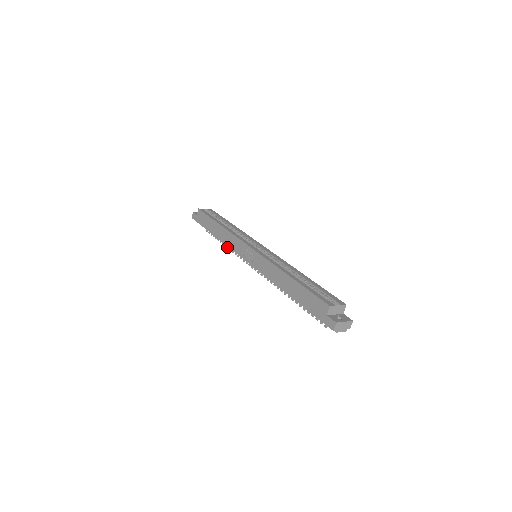
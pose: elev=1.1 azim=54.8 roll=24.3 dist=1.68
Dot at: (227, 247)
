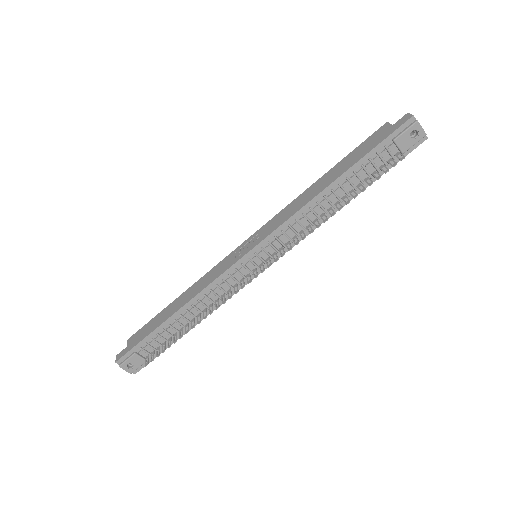
Dot at: (197, 322)
